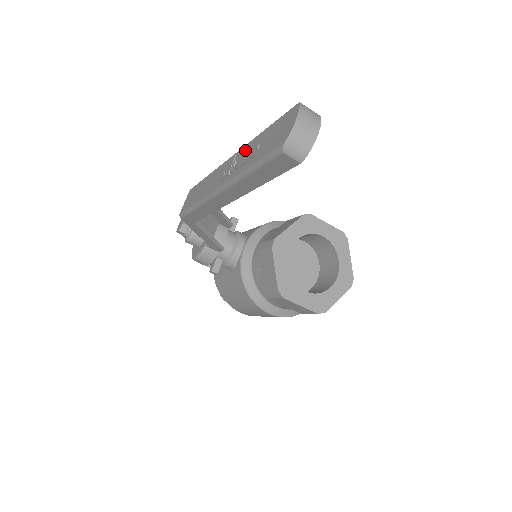
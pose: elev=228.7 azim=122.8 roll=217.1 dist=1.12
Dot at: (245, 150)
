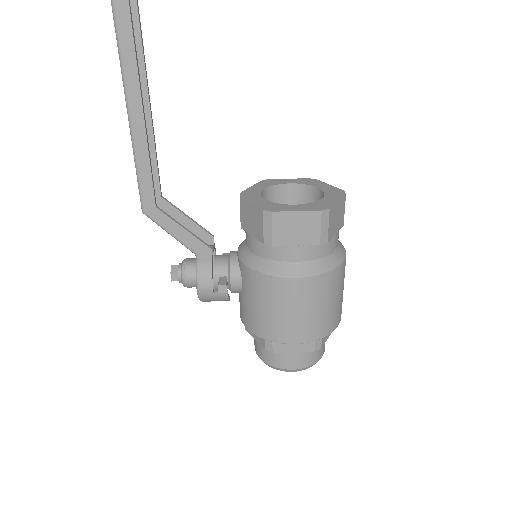
Dot at: occluded
